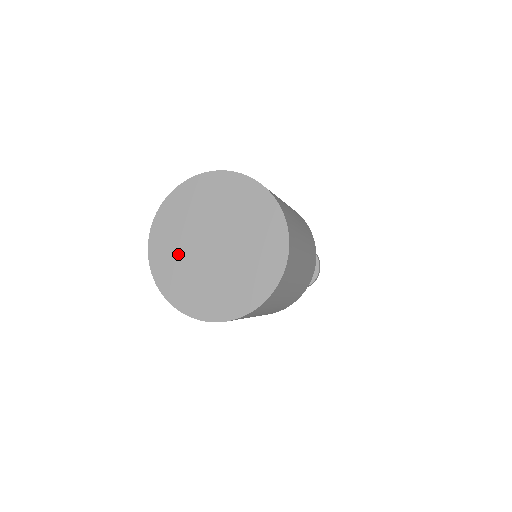
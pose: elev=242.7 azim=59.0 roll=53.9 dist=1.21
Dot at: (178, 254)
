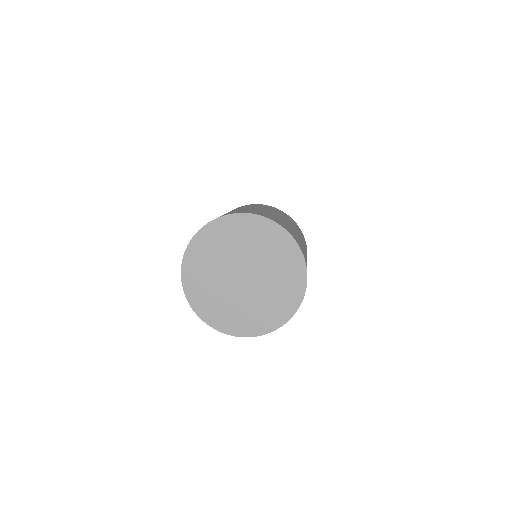
Dot at: (210, 269)
